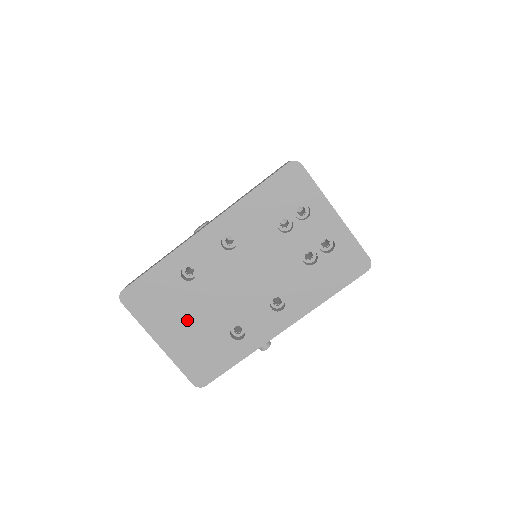
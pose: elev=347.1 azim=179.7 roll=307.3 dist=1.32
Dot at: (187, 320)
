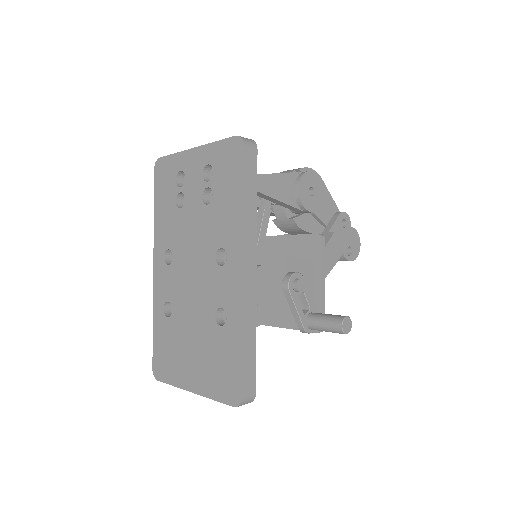
Dot at: (191, 347)
